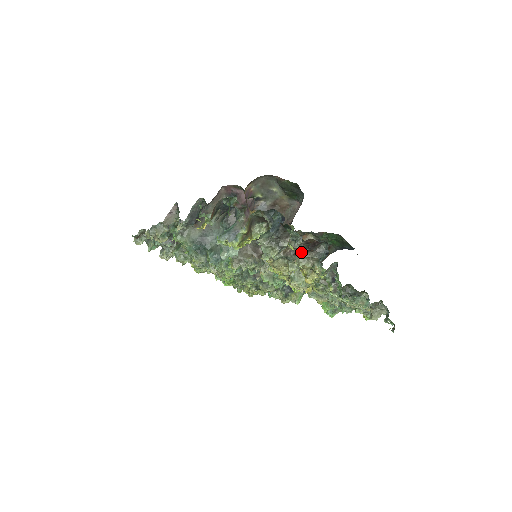
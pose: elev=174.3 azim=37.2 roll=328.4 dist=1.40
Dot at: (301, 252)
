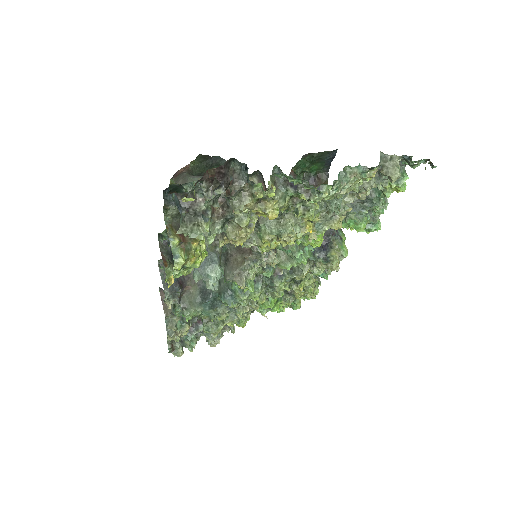
Dot at: (227, 197)
